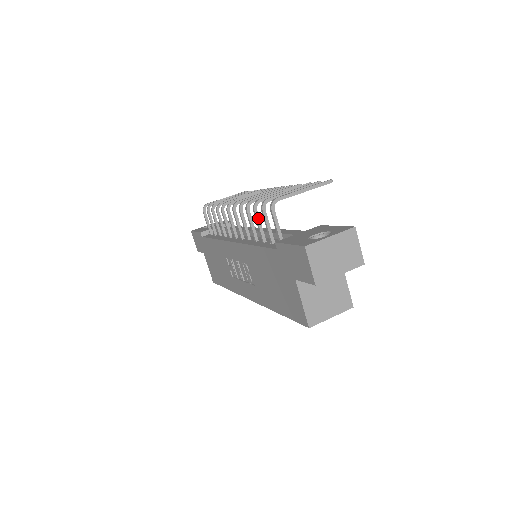
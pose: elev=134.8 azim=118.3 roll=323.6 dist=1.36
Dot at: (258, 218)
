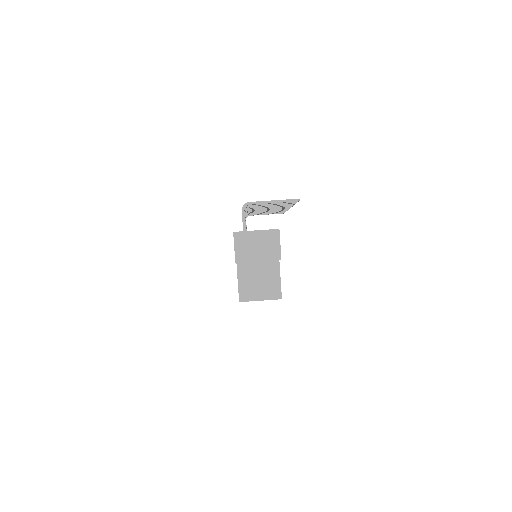
Dot at: occluded
